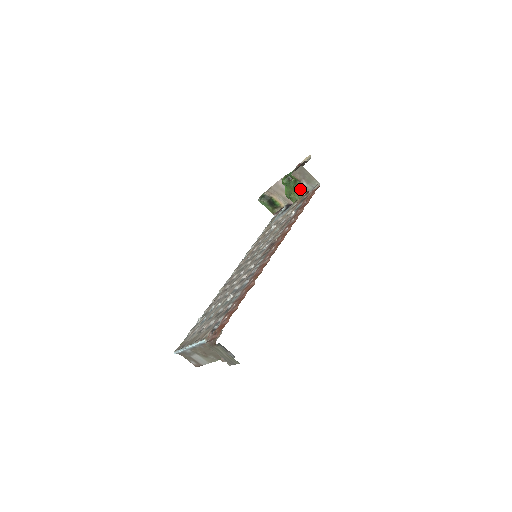
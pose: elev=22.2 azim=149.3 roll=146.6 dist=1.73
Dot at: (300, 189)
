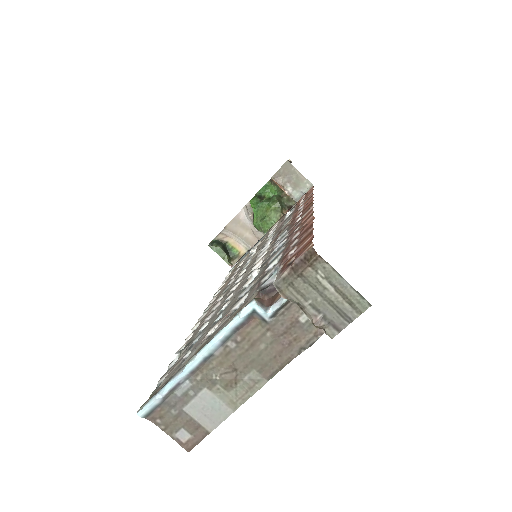
Dot at: (279, 206)
